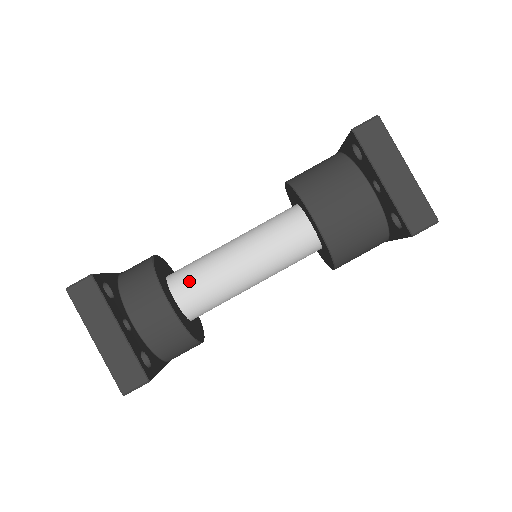
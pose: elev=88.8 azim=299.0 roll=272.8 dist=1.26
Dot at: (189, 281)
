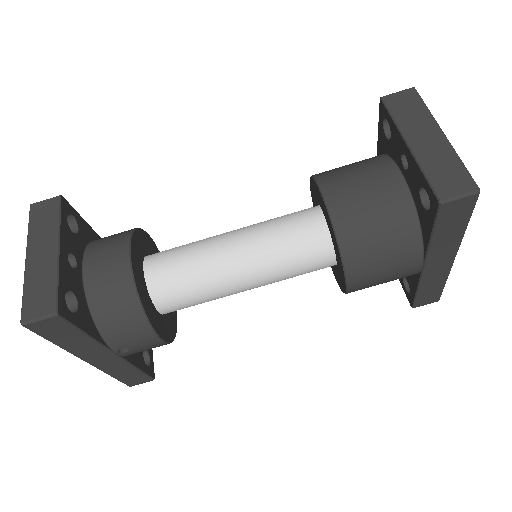
Dot at: (168, 255)
